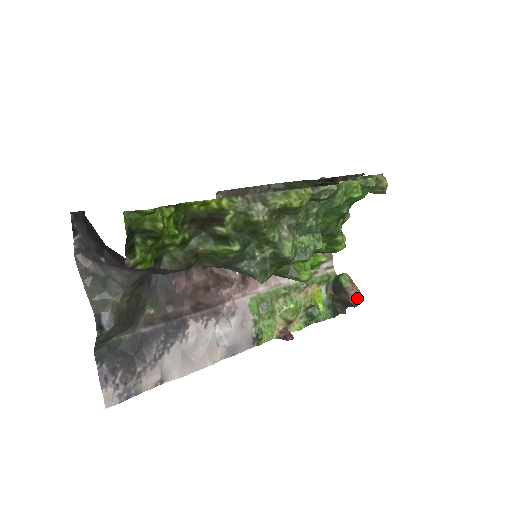
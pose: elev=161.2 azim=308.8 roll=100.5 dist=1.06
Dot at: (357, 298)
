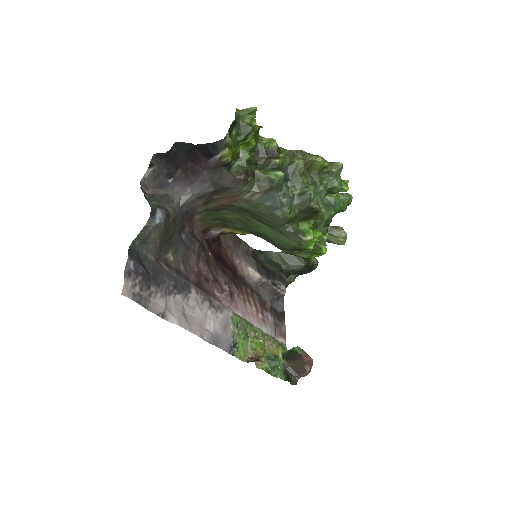
Dot at: (310, 363)
